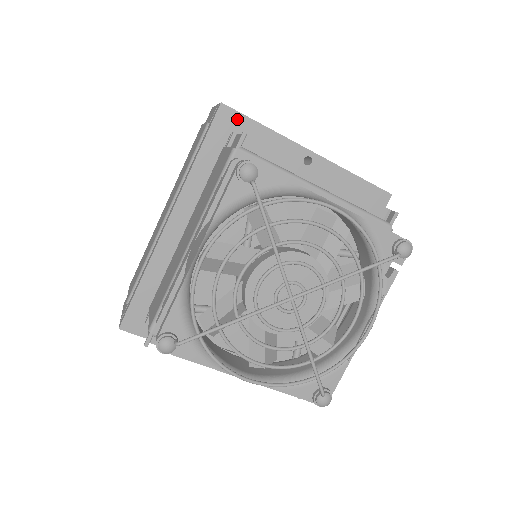
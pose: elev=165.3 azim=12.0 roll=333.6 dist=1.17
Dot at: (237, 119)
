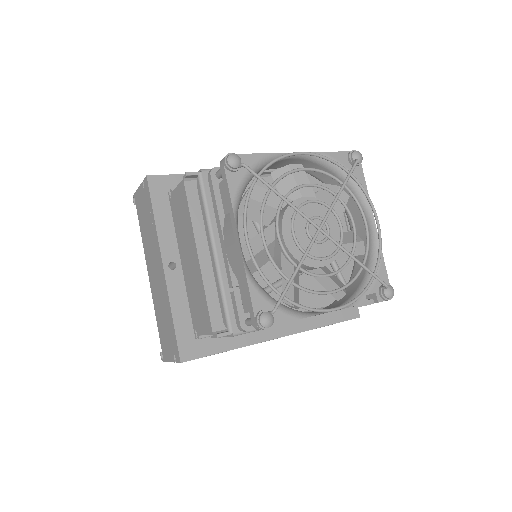
Dot at: occluded
